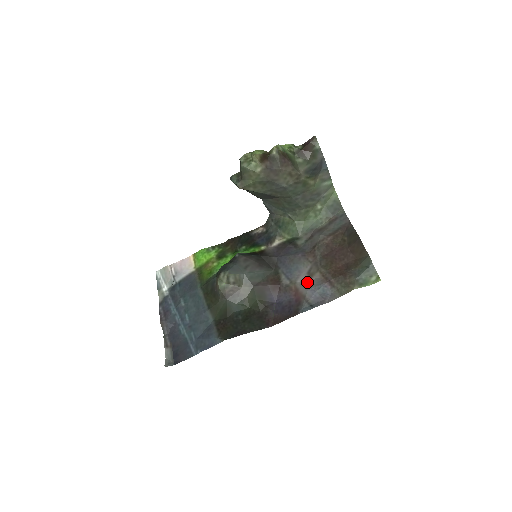
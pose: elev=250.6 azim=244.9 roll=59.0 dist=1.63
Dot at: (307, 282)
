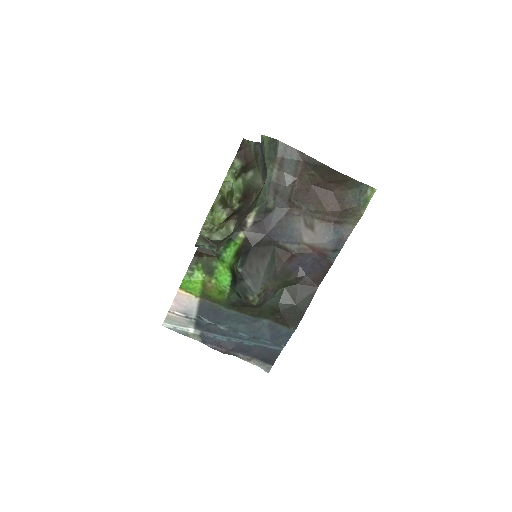
Dot at: (314, 235)
